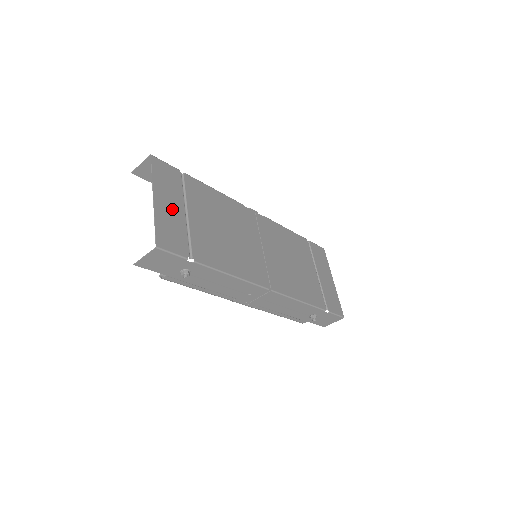
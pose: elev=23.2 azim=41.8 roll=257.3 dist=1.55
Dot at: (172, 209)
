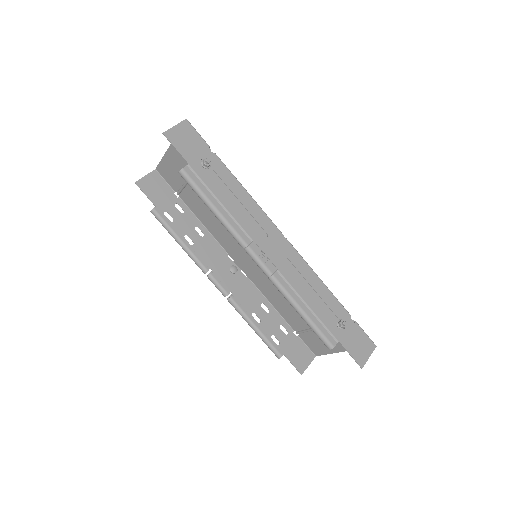
Dot at: (184, 160)
